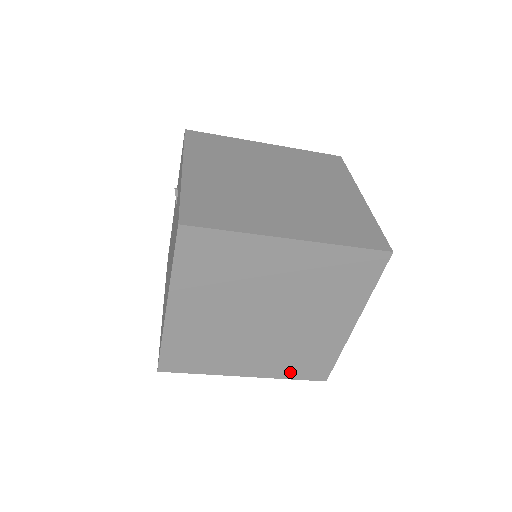
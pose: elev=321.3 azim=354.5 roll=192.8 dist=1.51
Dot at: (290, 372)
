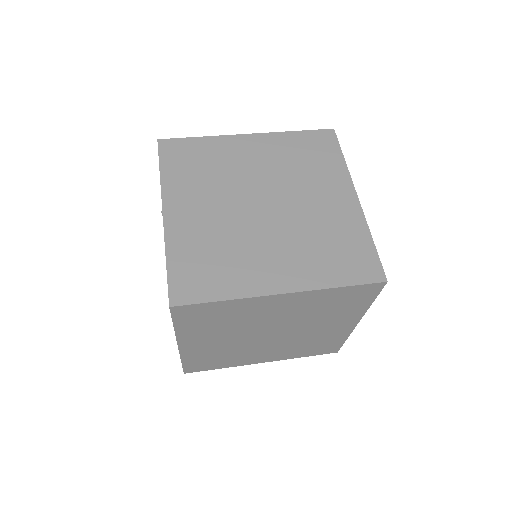
Dot at: (303, 354)
